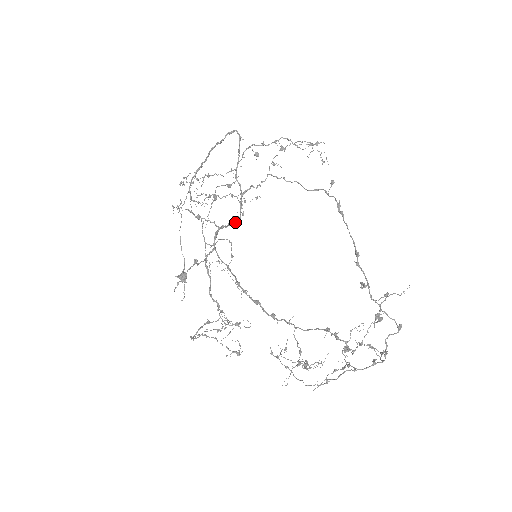
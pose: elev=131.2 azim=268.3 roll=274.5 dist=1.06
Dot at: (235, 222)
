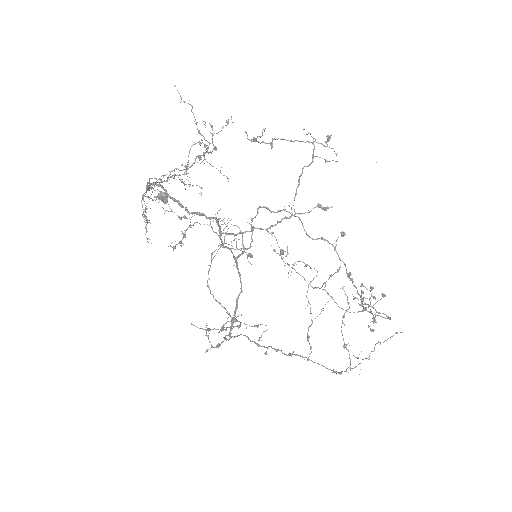
Dot at: occluded
